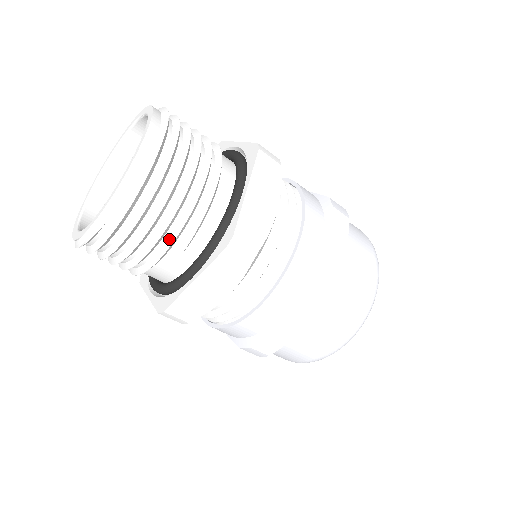
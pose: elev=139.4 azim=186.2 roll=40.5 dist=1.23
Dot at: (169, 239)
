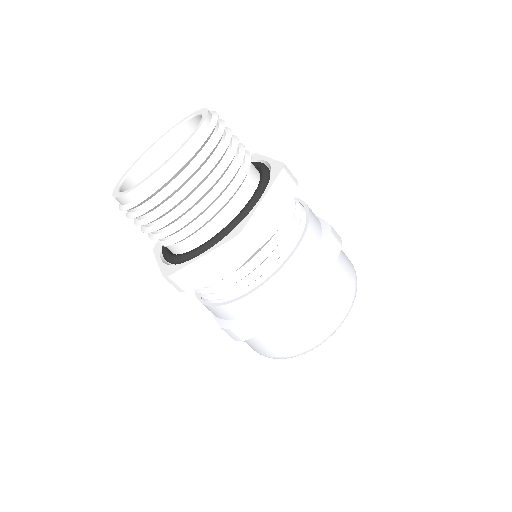
Dot at: (151, 234)
